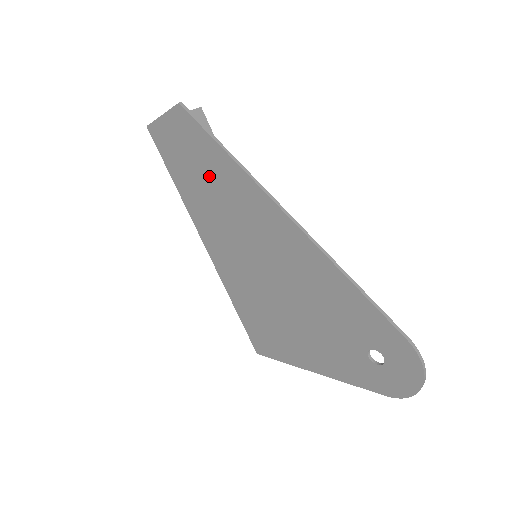
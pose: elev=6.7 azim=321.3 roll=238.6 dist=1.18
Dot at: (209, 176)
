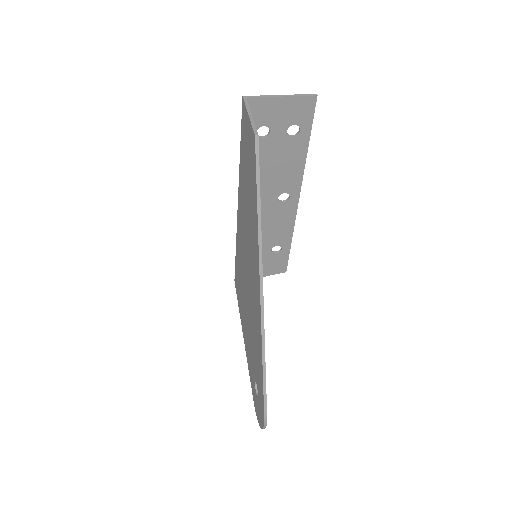
Dot at: (249, 195)
